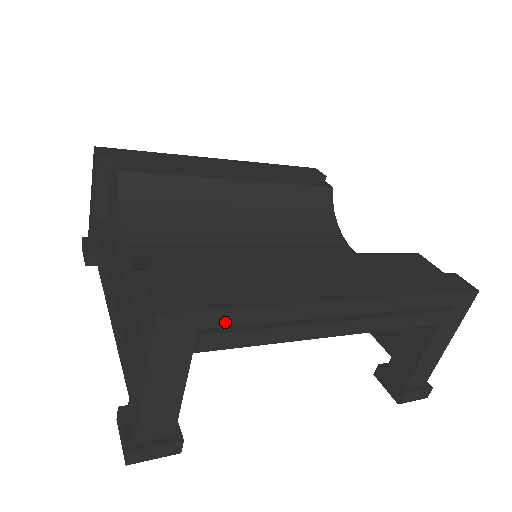
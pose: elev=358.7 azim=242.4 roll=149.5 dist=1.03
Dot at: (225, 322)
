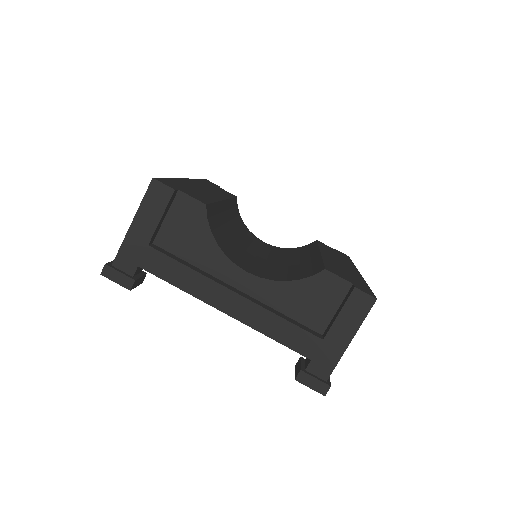
Dot at: occluded
